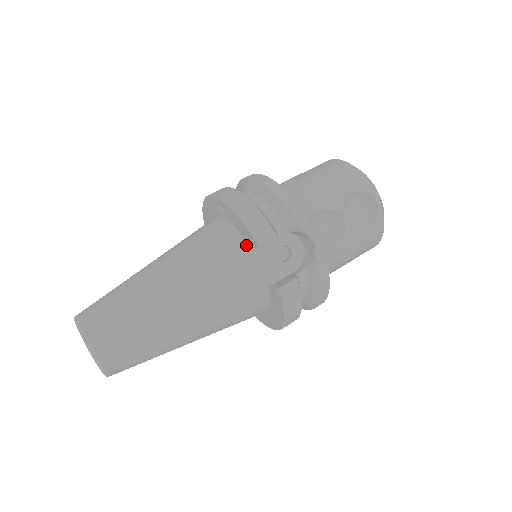
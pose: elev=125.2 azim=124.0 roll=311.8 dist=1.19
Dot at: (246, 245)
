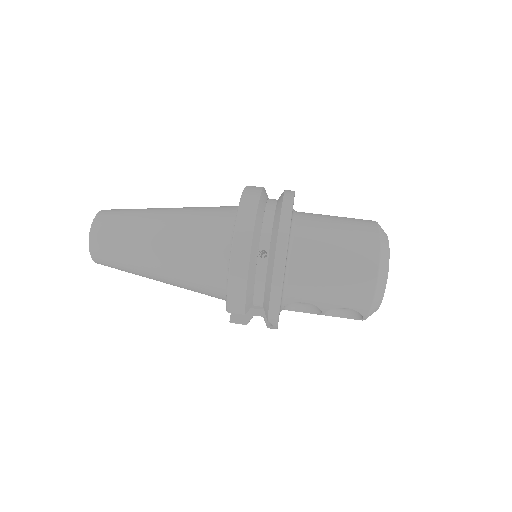
Dot at: occluded
